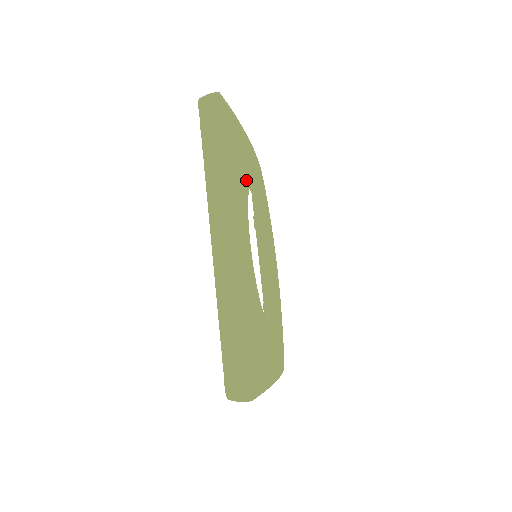
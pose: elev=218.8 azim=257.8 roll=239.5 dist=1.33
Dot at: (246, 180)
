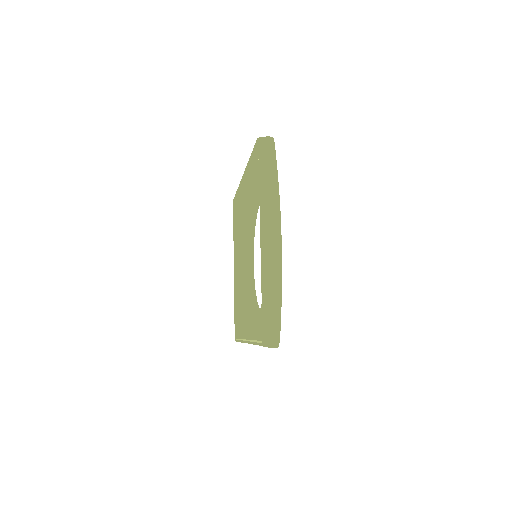
Dot at: occluded
